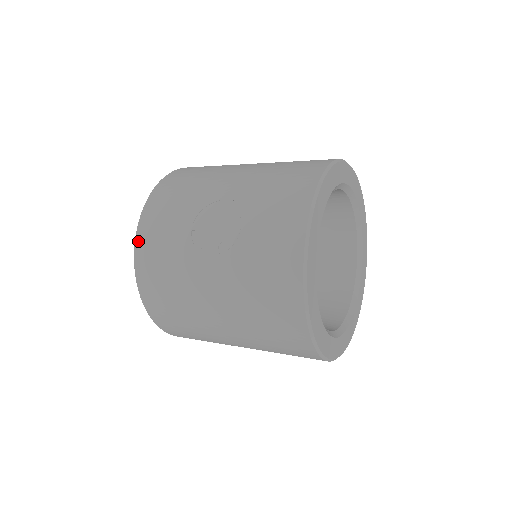
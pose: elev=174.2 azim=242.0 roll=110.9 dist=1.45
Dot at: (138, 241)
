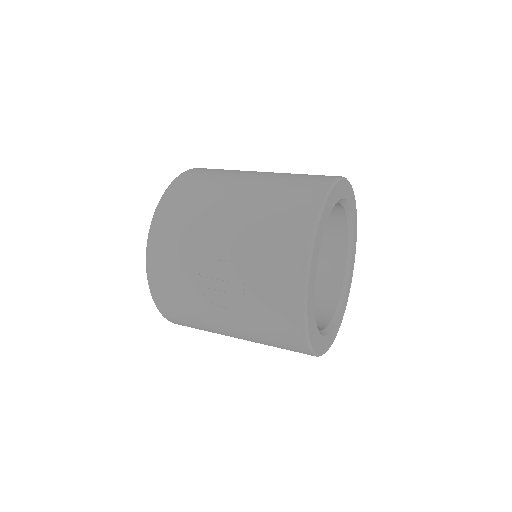
Dot at: (151, 283)
